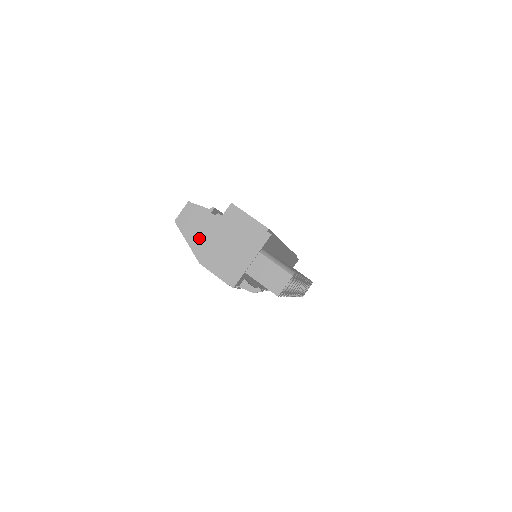
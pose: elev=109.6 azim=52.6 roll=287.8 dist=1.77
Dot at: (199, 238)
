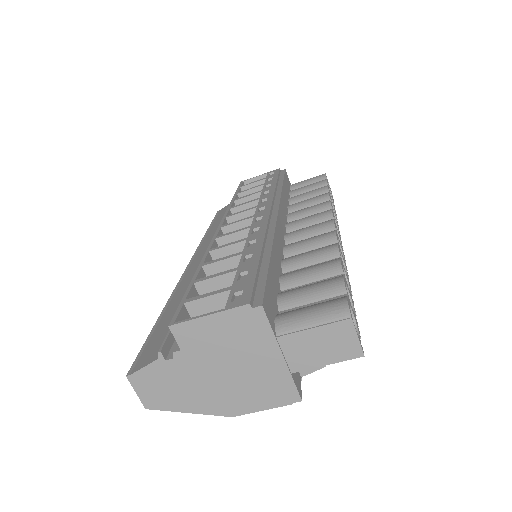
Dot at: (194, 397)
